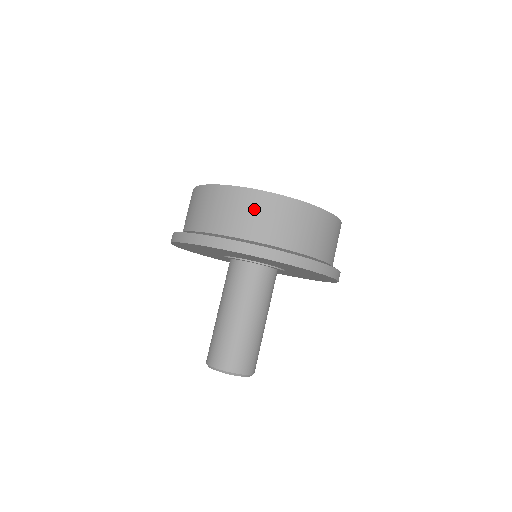
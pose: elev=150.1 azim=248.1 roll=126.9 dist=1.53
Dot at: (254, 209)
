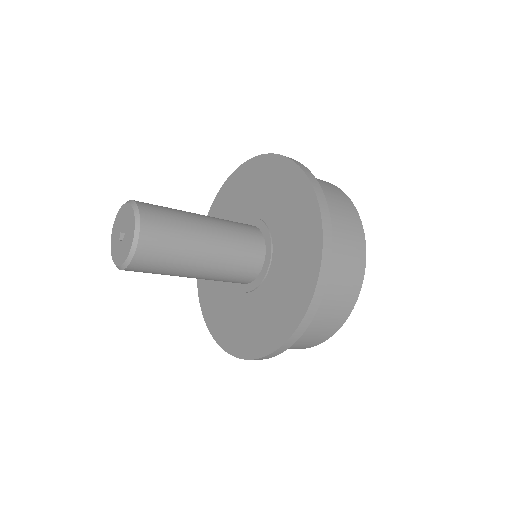
Dot at: occluded
